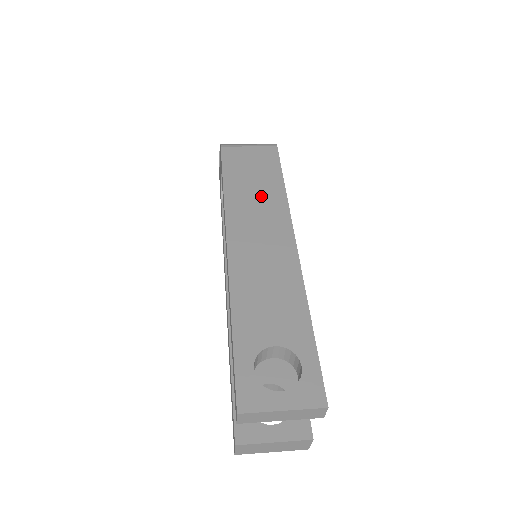
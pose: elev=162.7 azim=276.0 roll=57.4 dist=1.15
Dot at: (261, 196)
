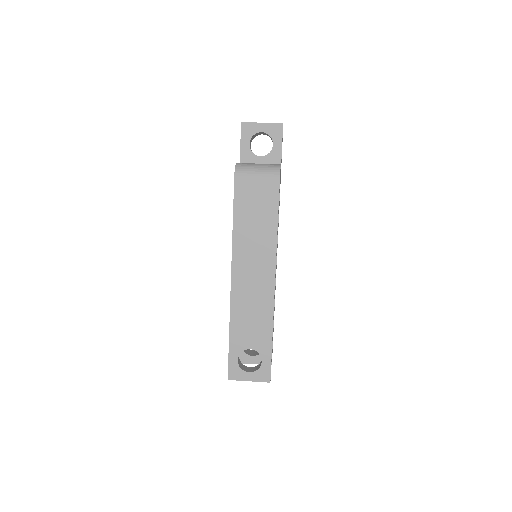
Dot at: (259, 236)
